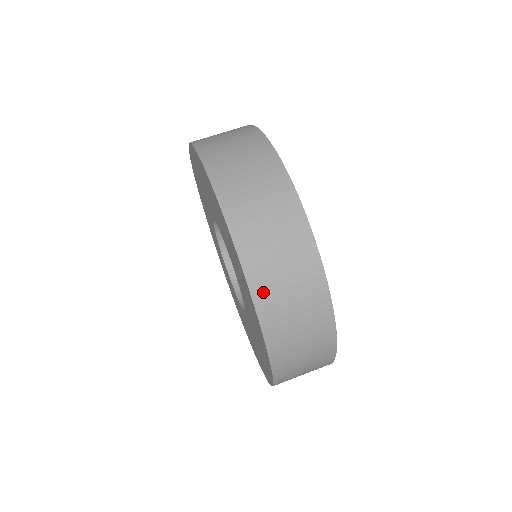
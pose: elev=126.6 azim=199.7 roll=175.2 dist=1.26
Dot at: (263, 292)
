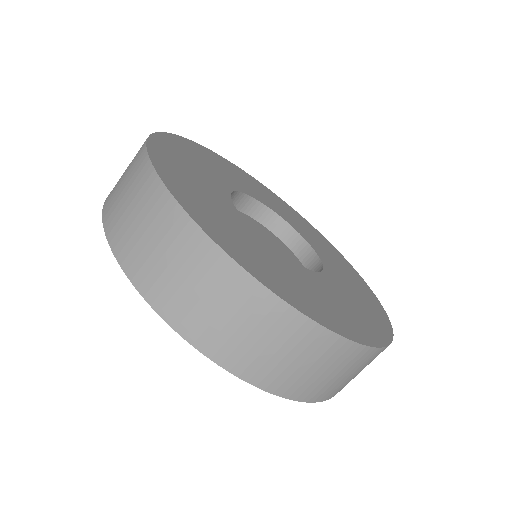
Dot at: (294, 389)
